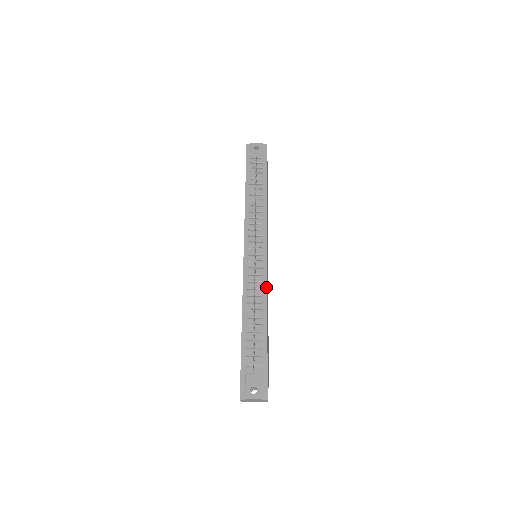
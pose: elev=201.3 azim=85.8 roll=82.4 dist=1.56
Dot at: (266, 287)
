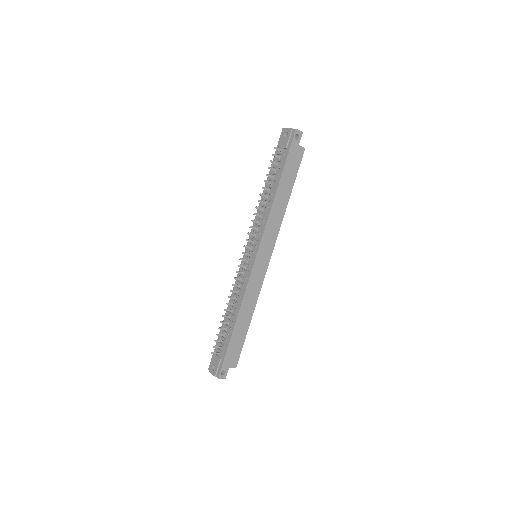
Dot at: (245, 291)
